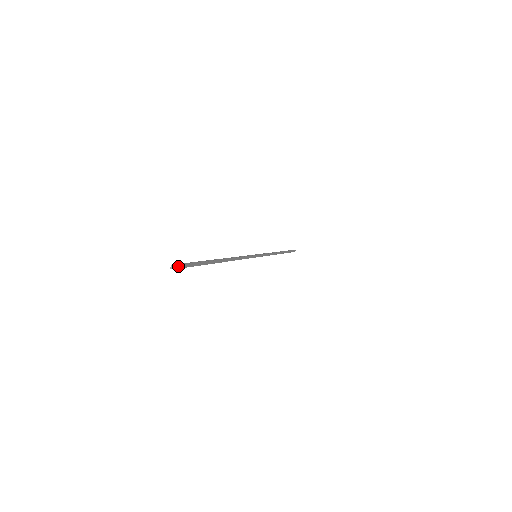
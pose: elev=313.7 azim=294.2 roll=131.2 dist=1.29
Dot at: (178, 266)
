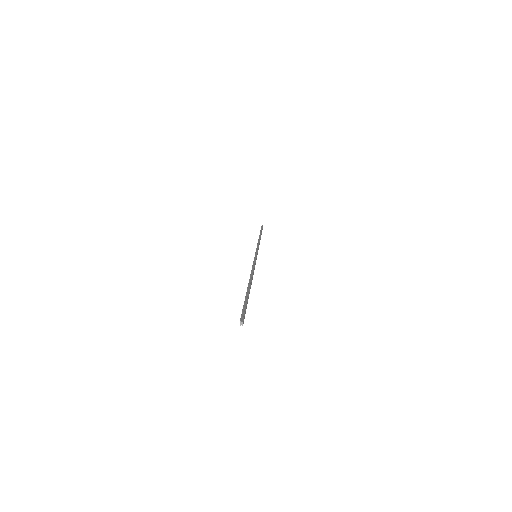
Dot at: (243, 319)
